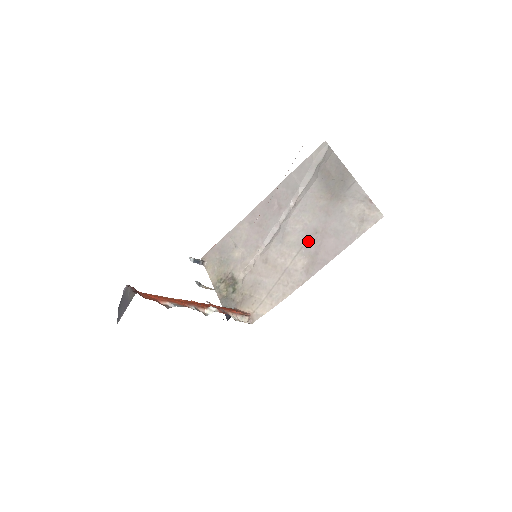
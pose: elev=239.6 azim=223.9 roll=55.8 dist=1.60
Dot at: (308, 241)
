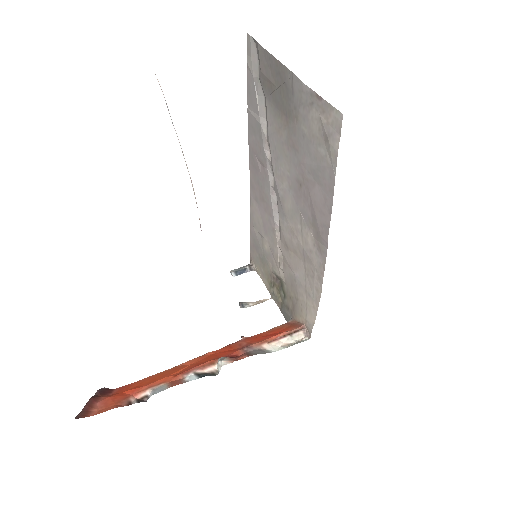
Dot at: (300, 202)
